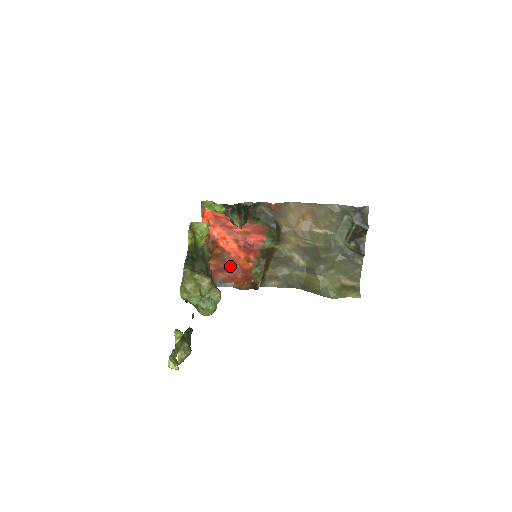
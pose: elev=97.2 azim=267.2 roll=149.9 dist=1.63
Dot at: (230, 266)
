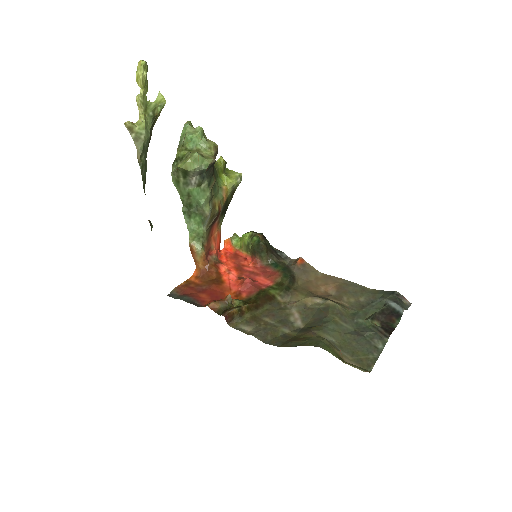
Dot at: (213, 291)
